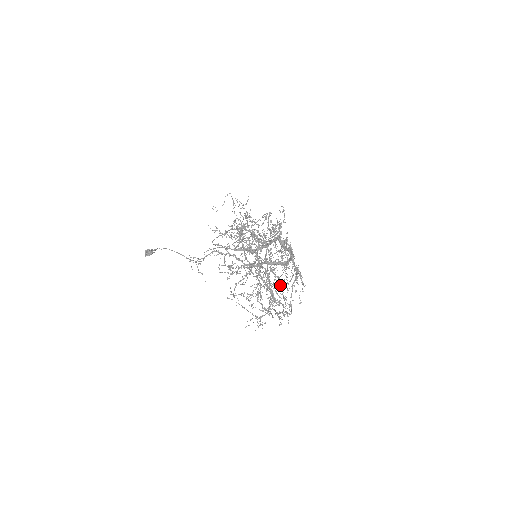
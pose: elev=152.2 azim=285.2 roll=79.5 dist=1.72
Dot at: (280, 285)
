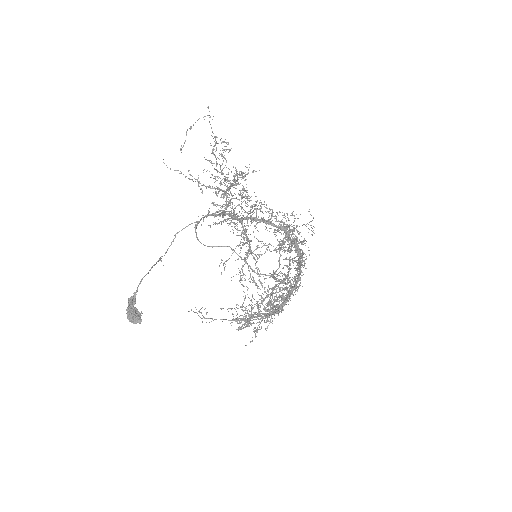
Dot at: occluded
